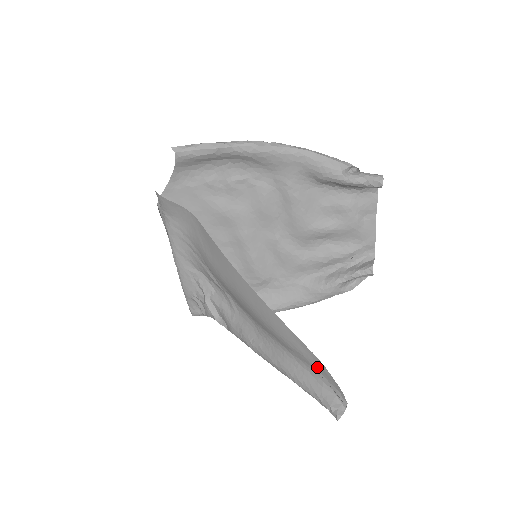
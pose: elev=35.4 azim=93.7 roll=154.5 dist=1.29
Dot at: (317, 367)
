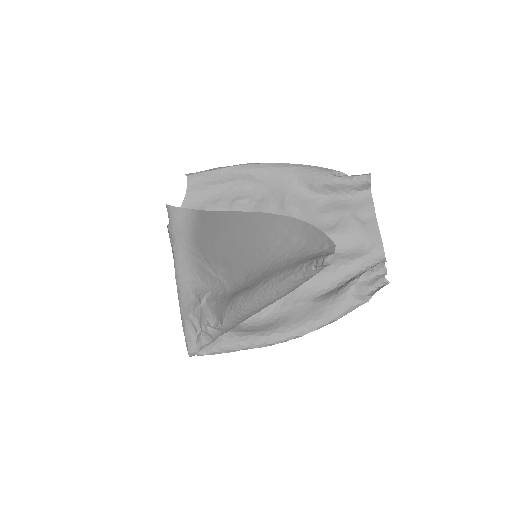
Dot at: (300, 236)
